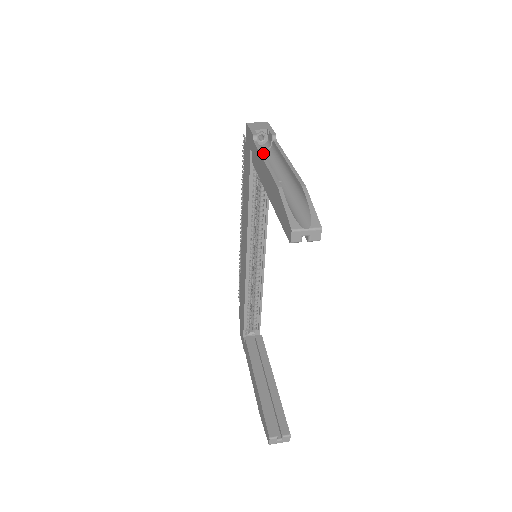
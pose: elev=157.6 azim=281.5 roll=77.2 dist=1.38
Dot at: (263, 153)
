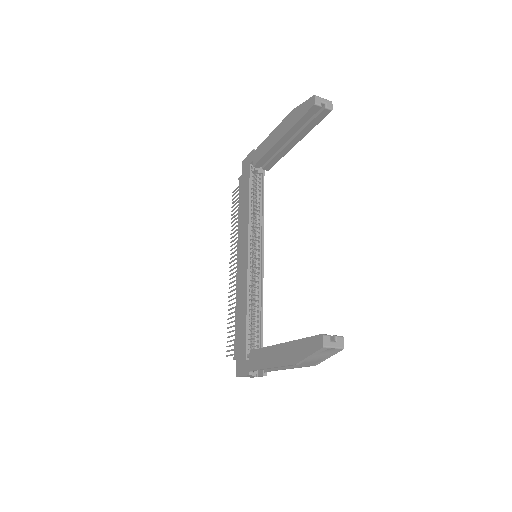
Dot at: occluded
